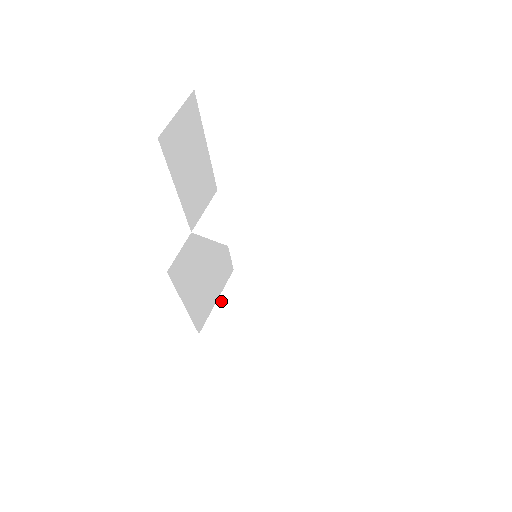
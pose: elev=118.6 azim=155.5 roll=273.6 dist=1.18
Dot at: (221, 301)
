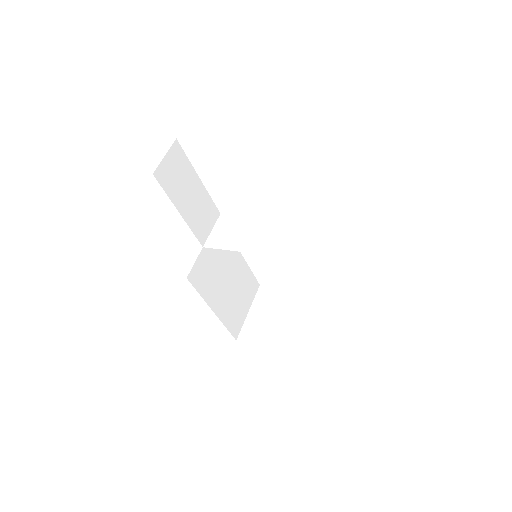
Dot at: (252, 311)
